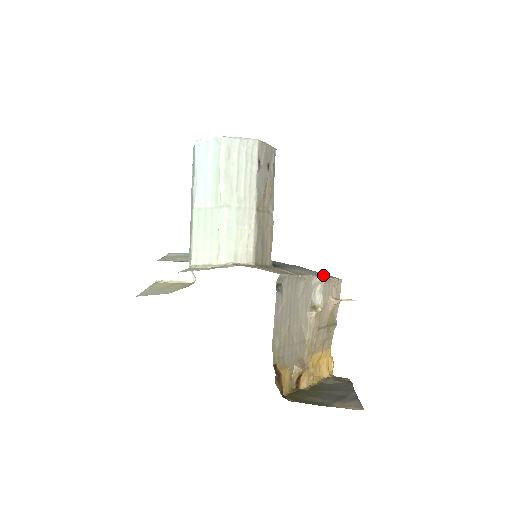
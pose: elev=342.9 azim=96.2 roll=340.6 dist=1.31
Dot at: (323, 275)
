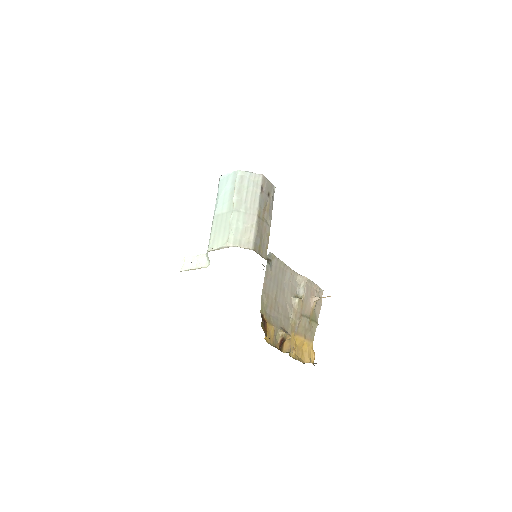
Dot at: occluded
